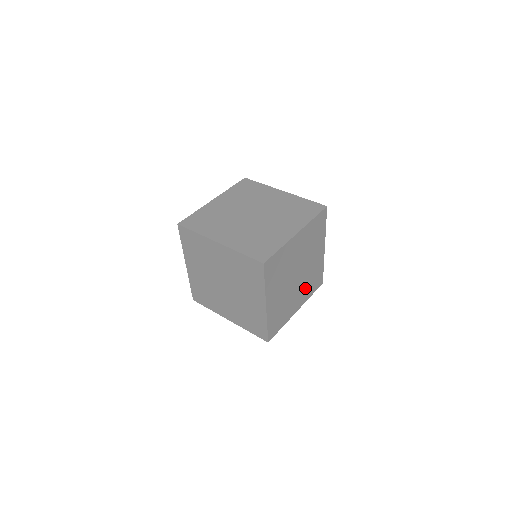
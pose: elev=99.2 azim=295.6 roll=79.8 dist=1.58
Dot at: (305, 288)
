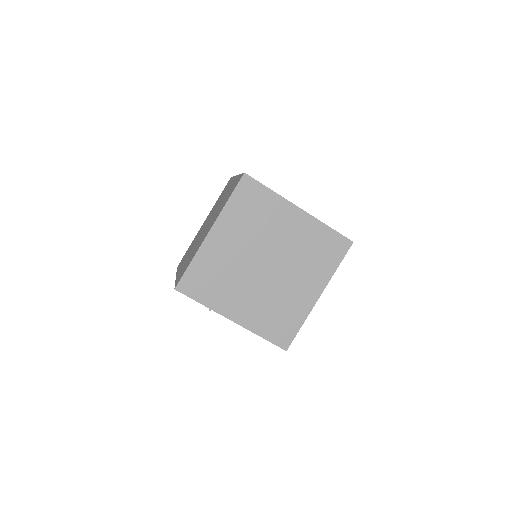
Dot at: (262, 307)
